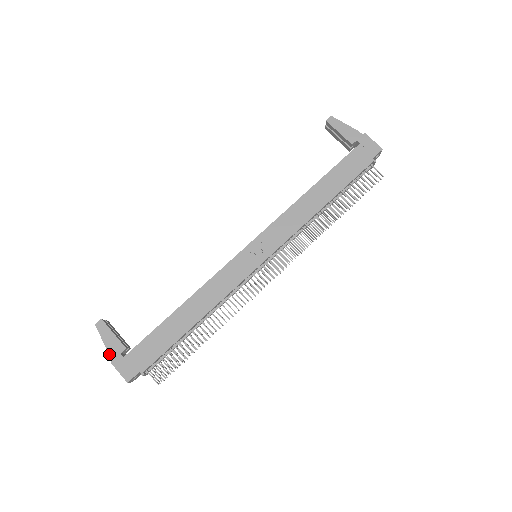
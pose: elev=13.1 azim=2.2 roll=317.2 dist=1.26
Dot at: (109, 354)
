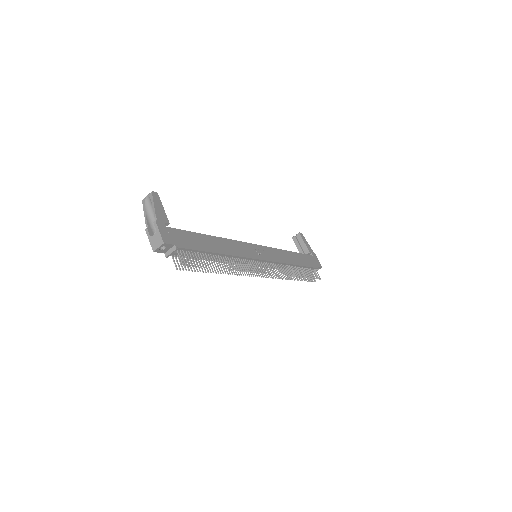
Dot at: (156, 215)
